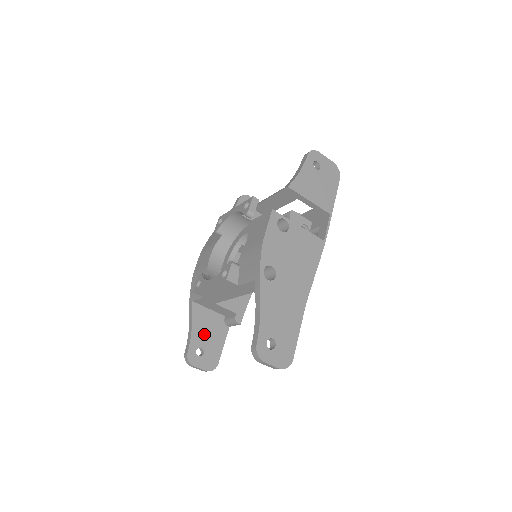
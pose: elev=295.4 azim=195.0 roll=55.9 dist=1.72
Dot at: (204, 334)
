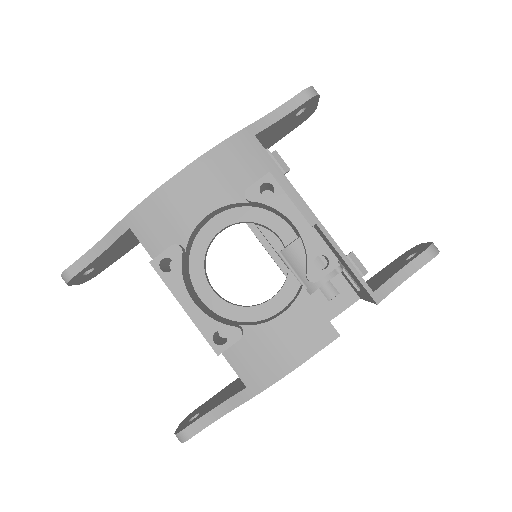
Dot at: (109, 255)
